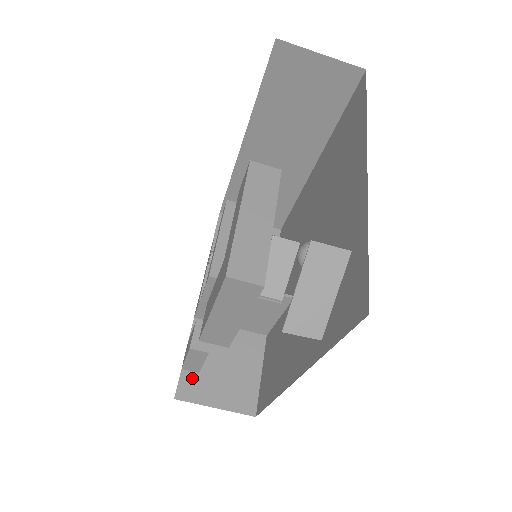
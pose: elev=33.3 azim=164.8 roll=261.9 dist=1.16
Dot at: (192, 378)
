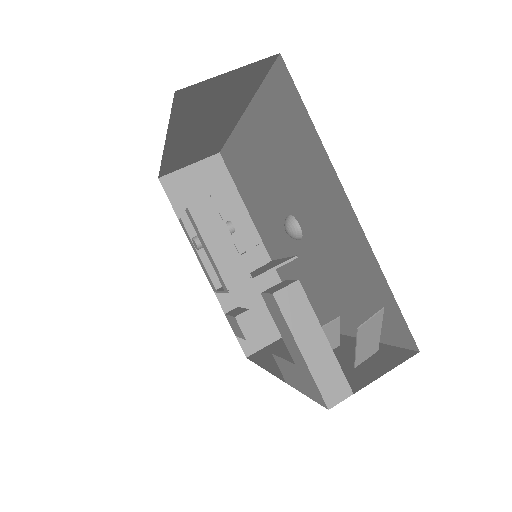
Dot at: occluded
